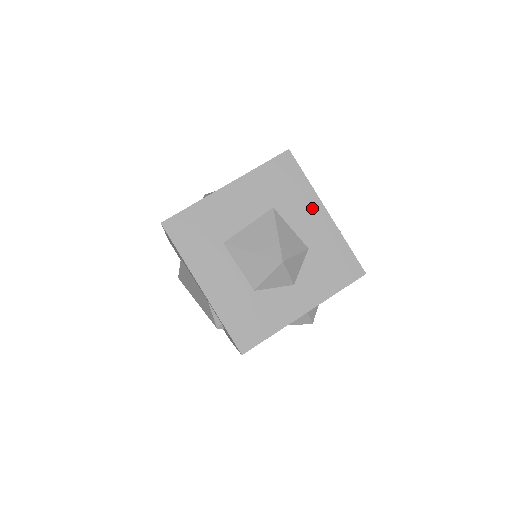
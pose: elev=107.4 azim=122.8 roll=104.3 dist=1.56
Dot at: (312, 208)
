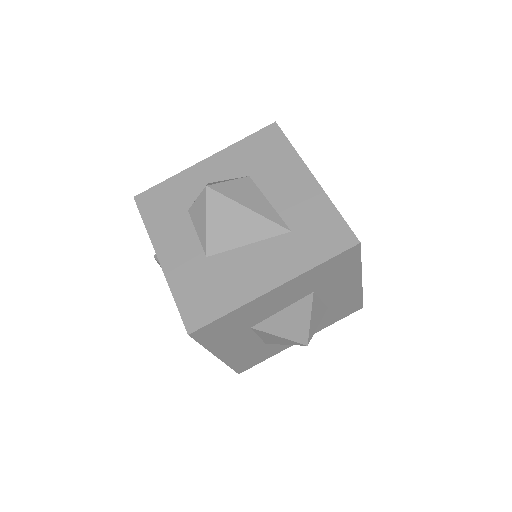
Dot at: (350, 282)
